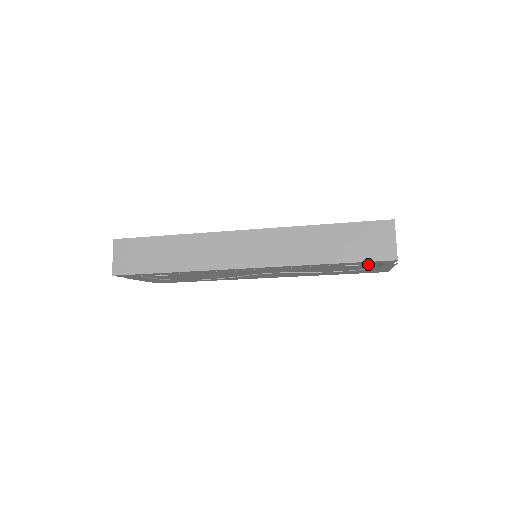
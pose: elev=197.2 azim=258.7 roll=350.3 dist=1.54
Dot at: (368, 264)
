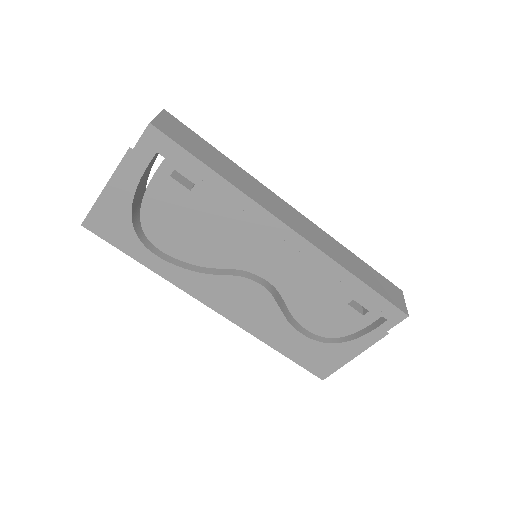
Dot at: (371, 315)
